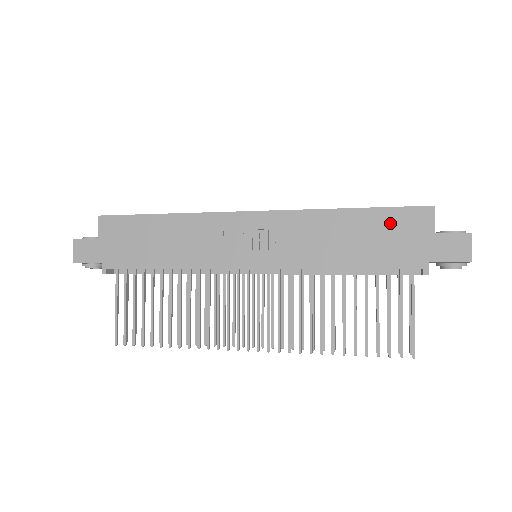
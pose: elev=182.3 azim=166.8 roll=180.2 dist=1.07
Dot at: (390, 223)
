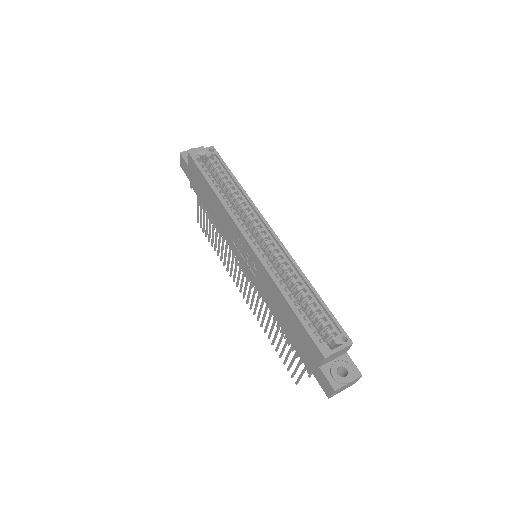
Dot at: (302, 334)
